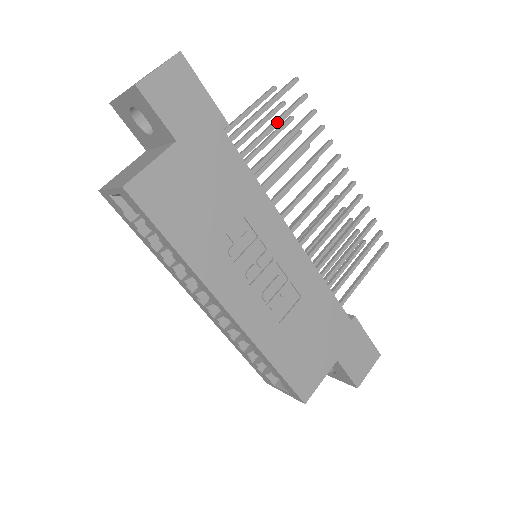
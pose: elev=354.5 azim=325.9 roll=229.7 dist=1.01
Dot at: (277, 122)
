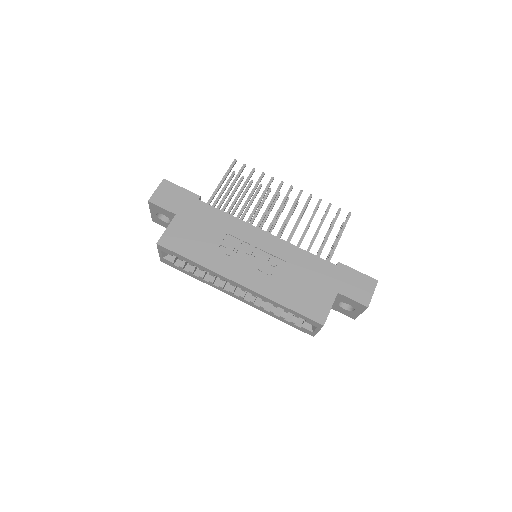
Dot at: (232, 184)
